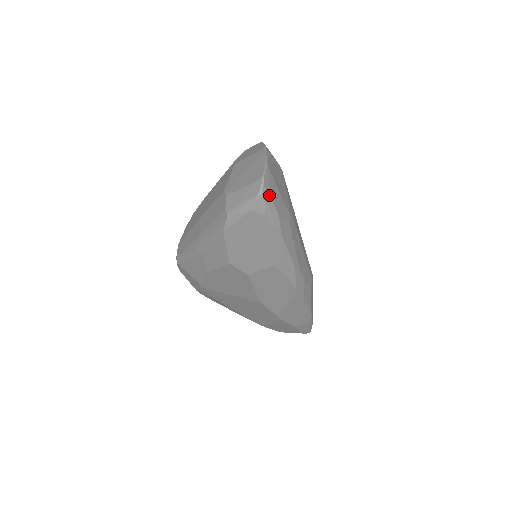
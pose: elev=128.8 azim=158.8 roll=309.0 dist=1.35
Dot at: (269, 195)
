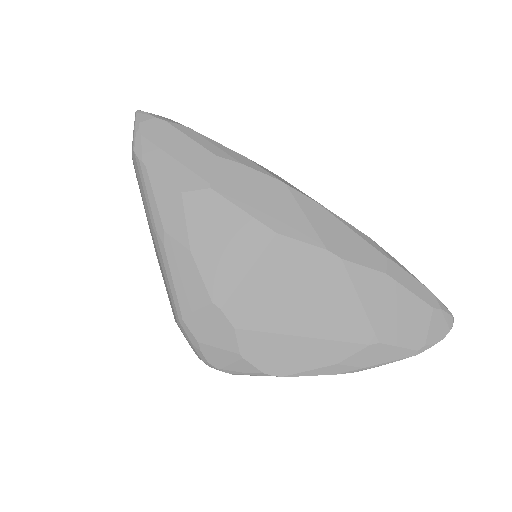
Dot at: occluded
